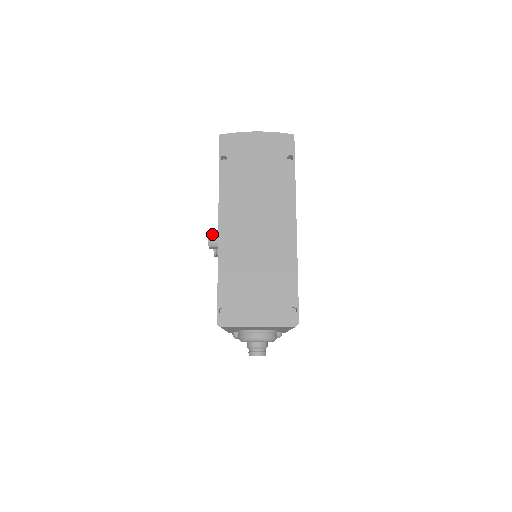
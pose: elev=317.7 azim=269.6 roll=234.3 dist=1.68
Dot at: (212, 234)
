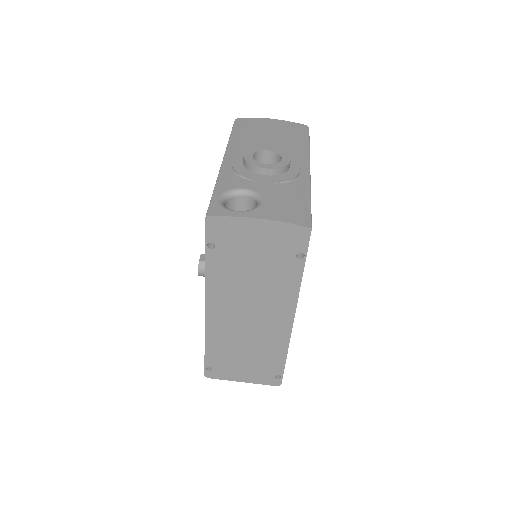
Dot at: (202, 269)
